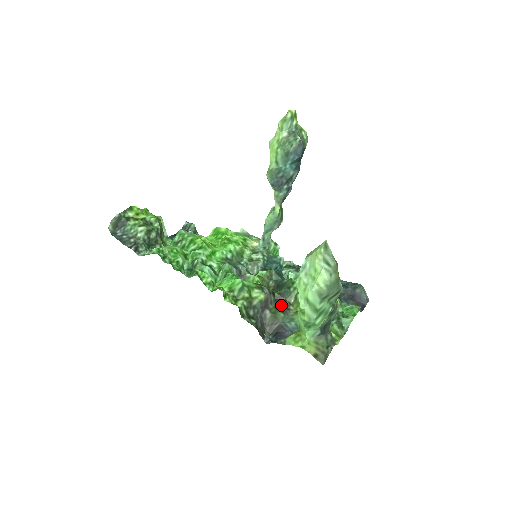
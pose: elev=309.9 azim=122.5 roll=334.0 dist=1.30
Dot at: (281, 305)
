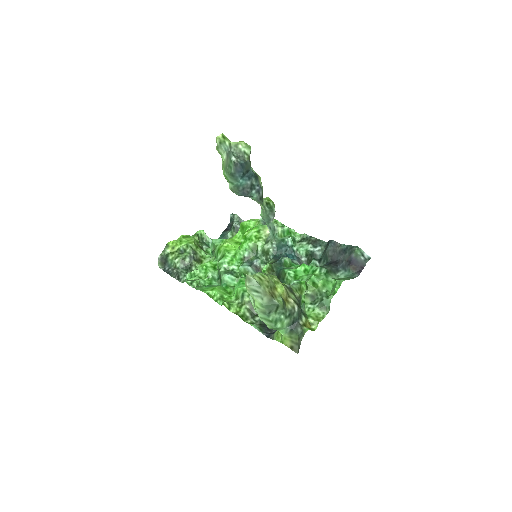
Dot at: occluded
